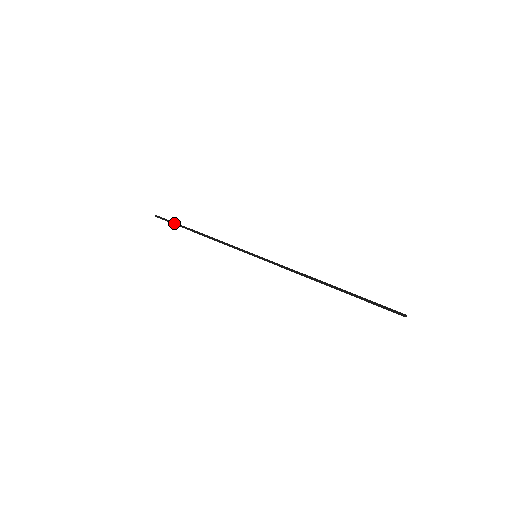
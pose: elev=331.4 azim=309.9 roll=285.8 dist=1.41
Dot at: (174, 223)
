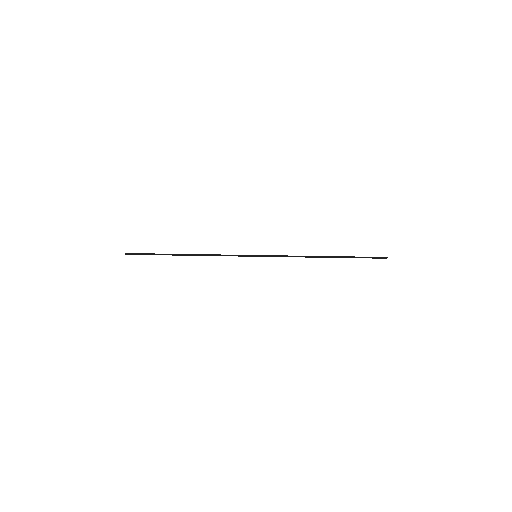
Dot at: occluded
